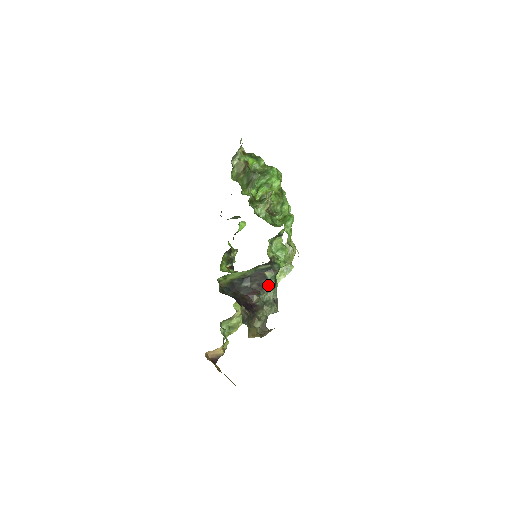
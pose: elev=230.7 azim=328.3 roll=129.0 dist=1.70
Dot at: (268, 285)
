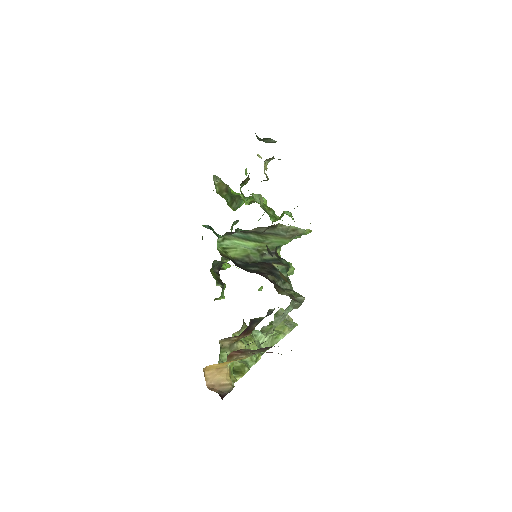
Dot at: (281, 277)
